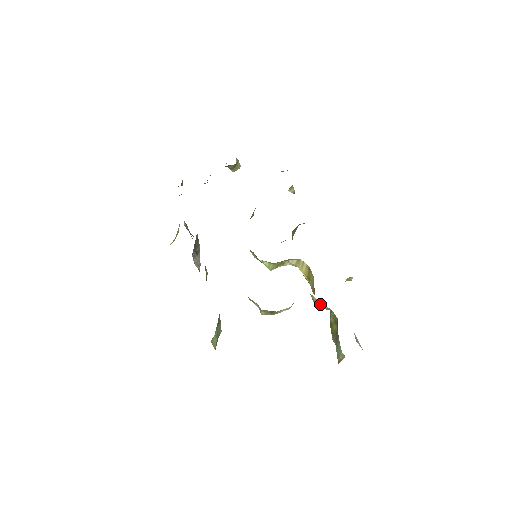
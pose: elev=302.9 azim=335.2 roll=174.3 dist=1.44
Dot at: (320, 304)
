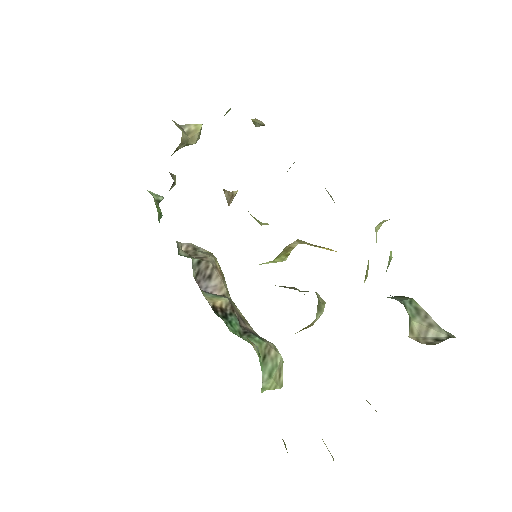
Dot at: occluded
